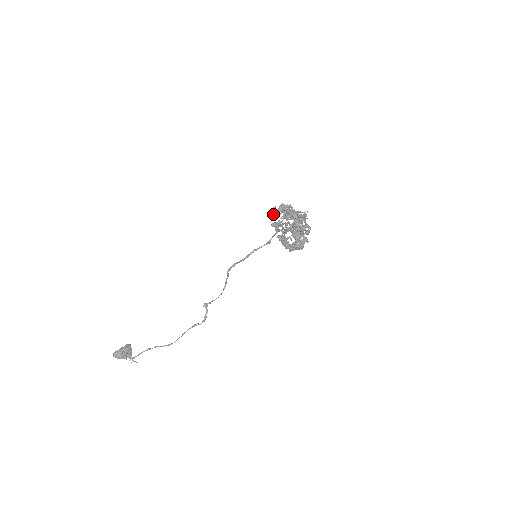
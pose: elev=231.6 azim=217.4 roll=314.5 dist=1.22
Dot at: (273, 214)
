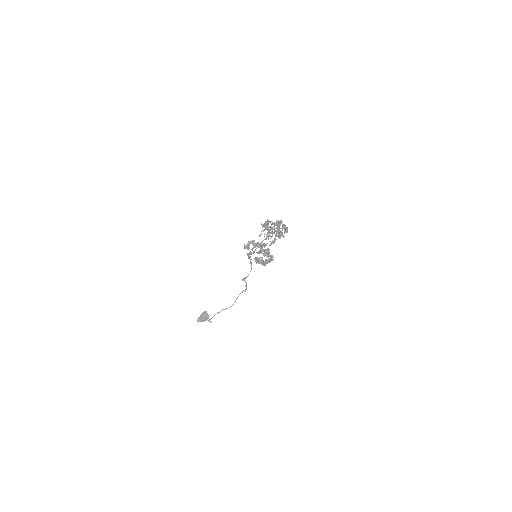
Dot at: (245, 248)
